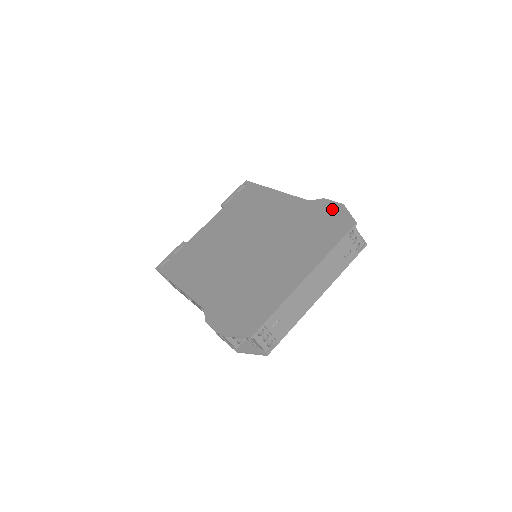
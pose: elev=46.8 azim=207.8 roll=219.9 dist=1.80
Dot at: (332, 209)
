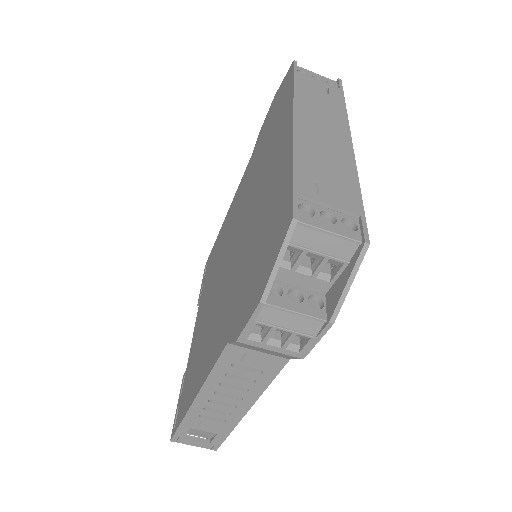
Dot at: (270, 111)
